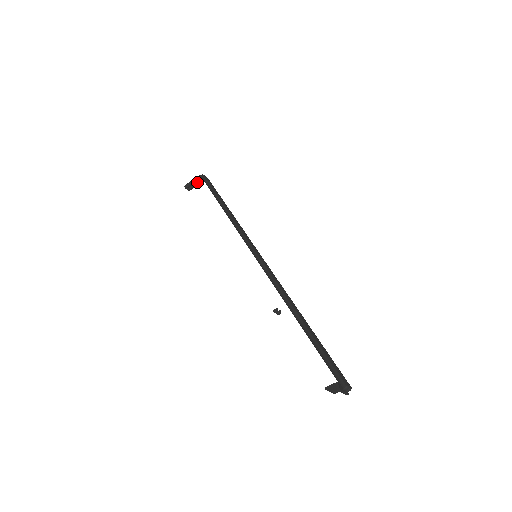
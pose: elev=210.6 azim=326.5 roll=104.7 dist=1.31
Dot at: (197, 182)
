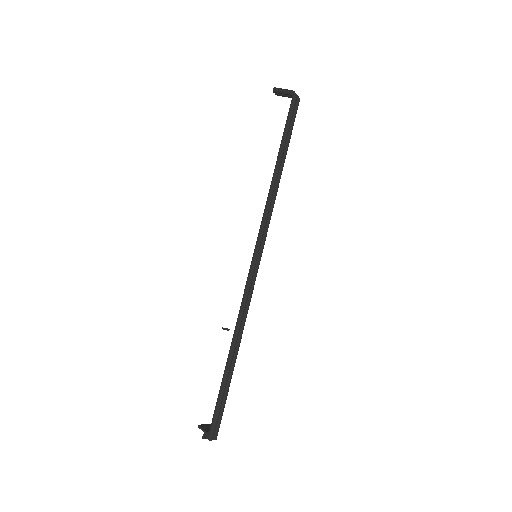
Dot at: (288, 95)
